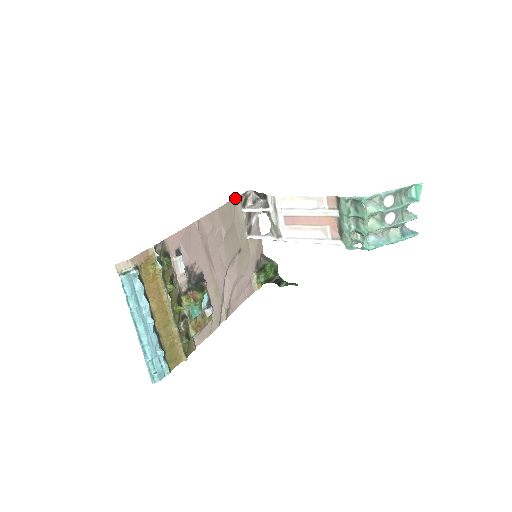
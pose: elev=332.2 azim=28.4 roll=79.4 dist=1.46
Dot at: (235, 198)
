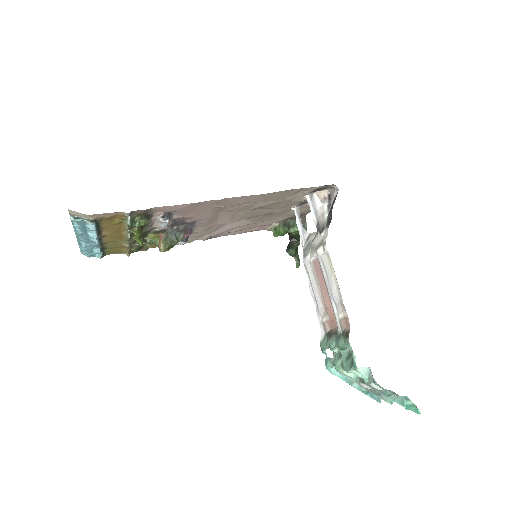
Dot at: occluded
